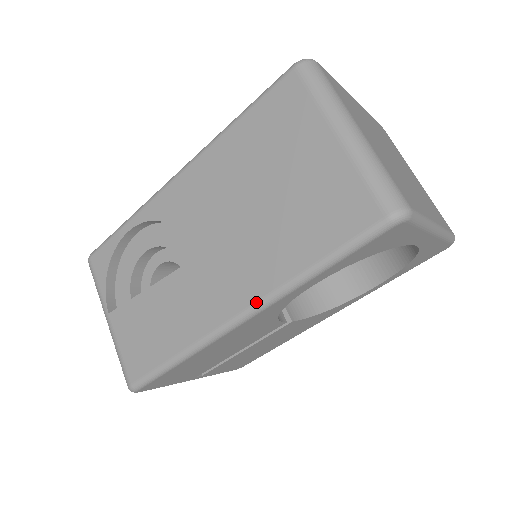
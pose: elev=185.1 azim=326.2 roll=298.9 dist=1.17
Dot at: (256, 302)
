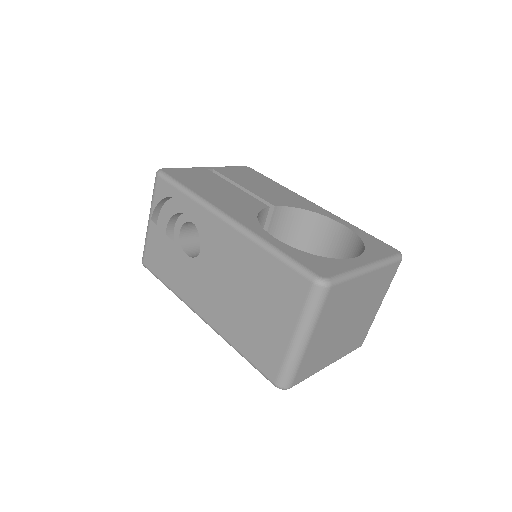
Dot at: (211, 325)
